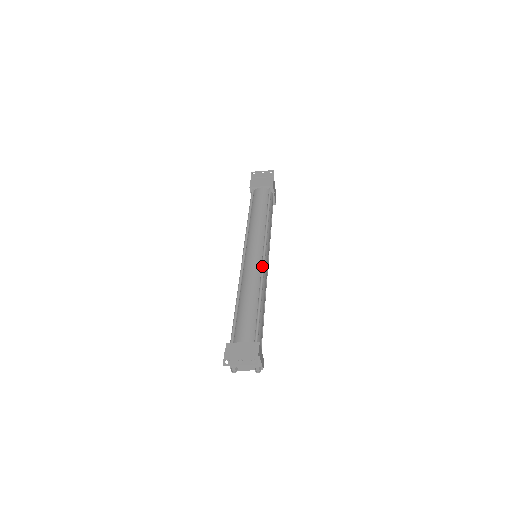
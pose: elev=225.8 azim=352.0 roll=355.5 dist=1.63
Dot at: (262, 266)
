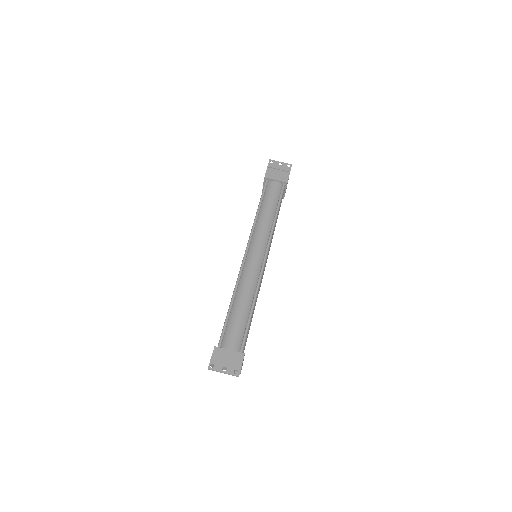
Dot at: (261, 272)
